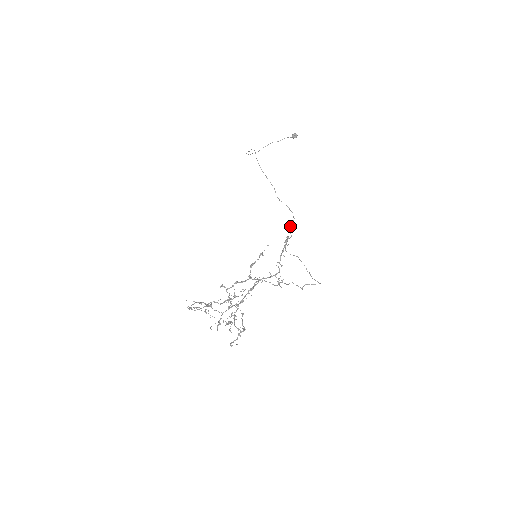
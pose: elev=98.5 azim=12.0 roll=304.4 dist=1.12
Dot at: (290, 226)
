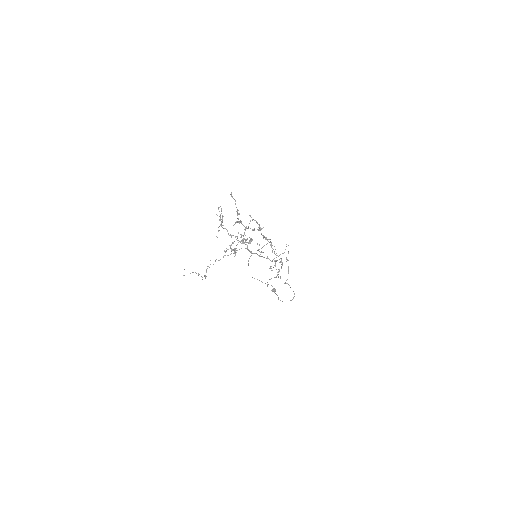
Dot at: occluded
